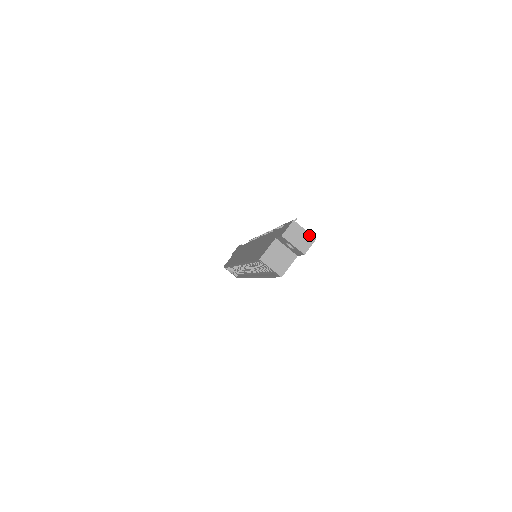
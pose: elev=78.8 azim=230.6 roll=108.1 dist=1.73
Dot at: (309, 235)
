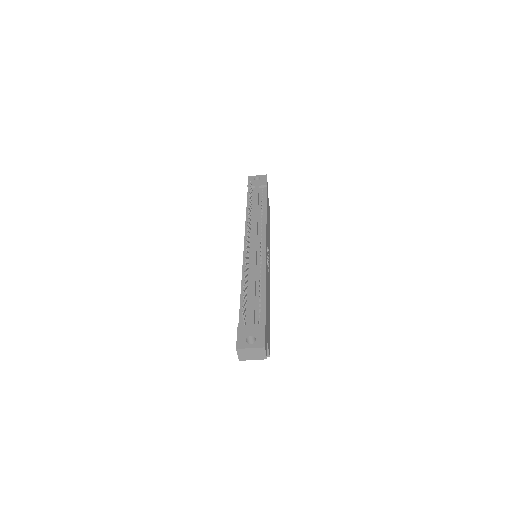
Dot at: (257, 349)
